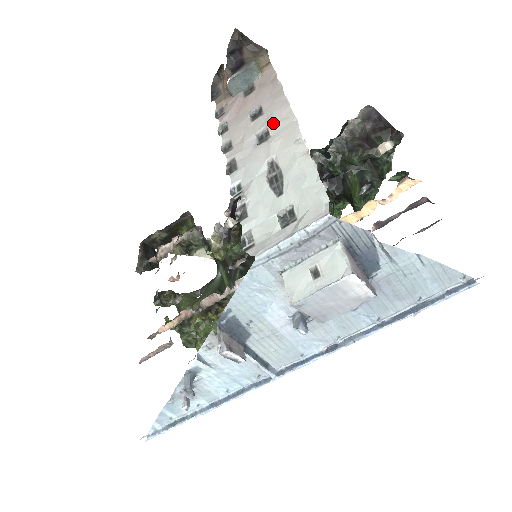
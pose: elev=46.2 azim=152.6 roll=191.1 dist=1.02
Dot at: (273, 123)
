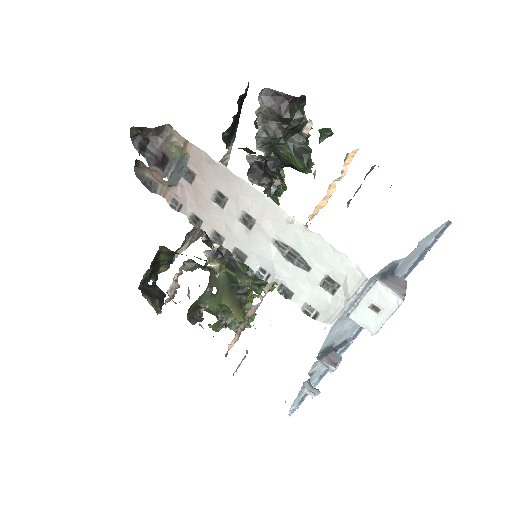
Dot at: (247, 206)
